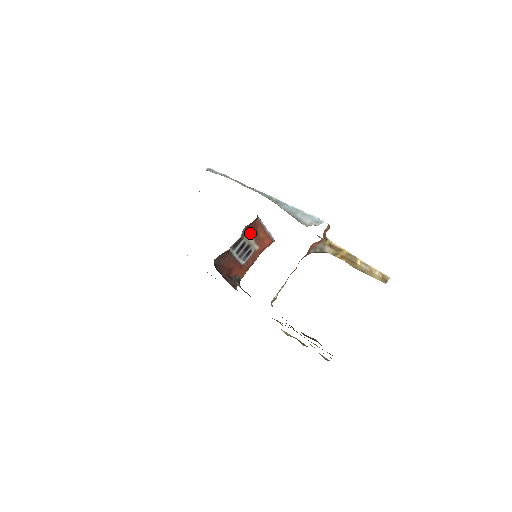
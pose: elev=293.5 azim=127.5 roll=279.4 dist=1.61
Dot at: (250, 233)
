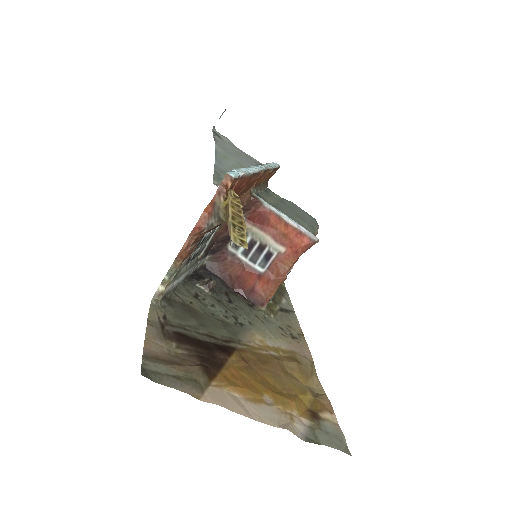
Dot at: (258, 226)
